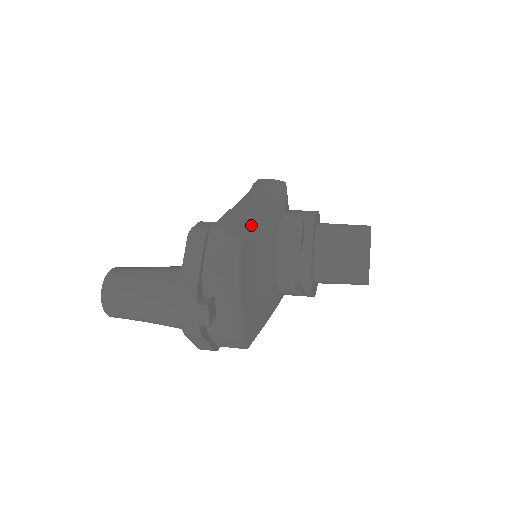
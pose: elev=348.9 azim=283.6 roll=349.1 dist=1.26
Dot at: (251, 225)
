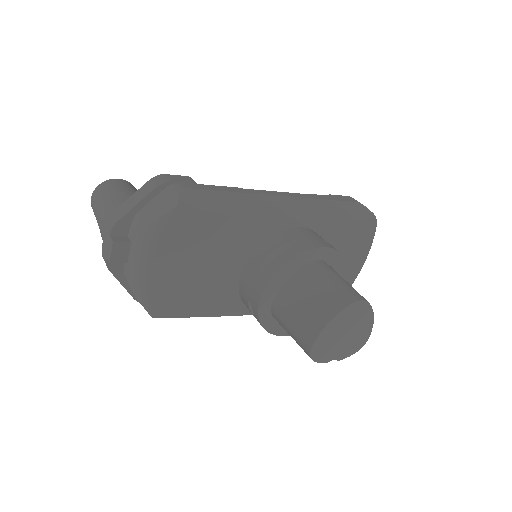
Dot at: (221, 206)
